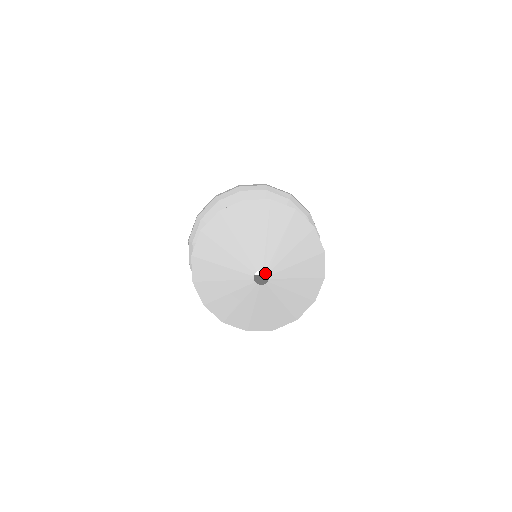
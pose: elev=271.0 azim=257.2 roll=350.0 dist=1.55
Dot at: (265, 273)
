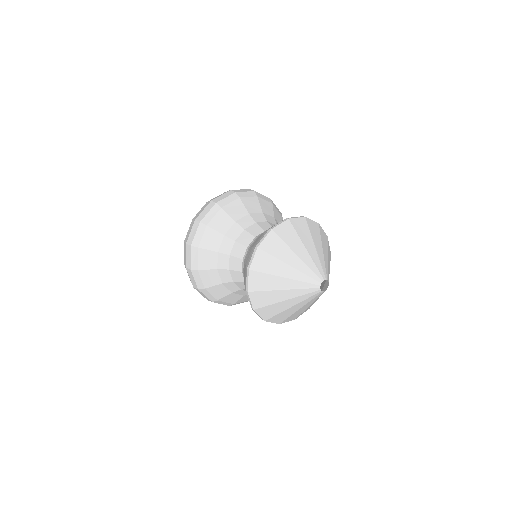
Dot at: occluded
